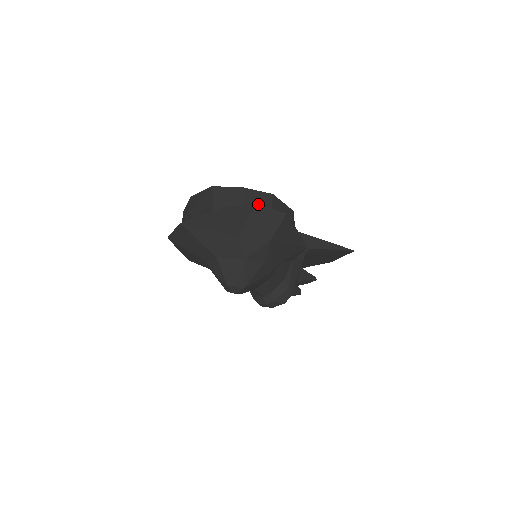
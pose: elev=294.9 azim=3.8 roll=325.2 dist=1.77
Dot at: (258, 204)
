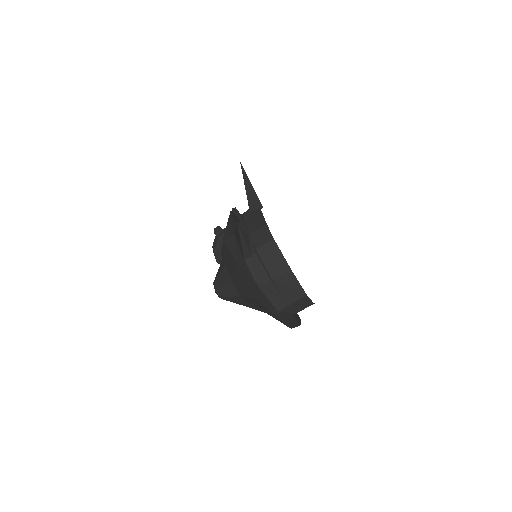
Dot at: occluded
